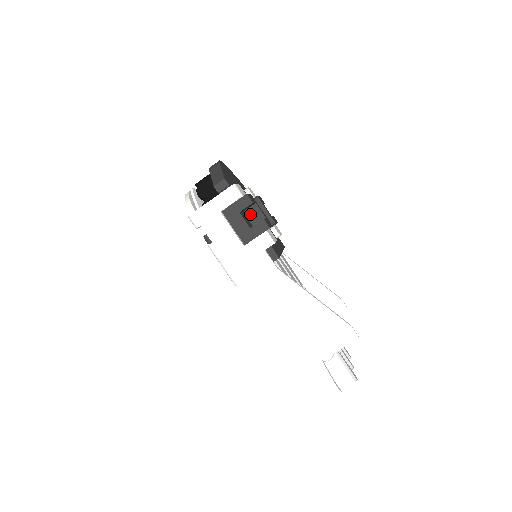
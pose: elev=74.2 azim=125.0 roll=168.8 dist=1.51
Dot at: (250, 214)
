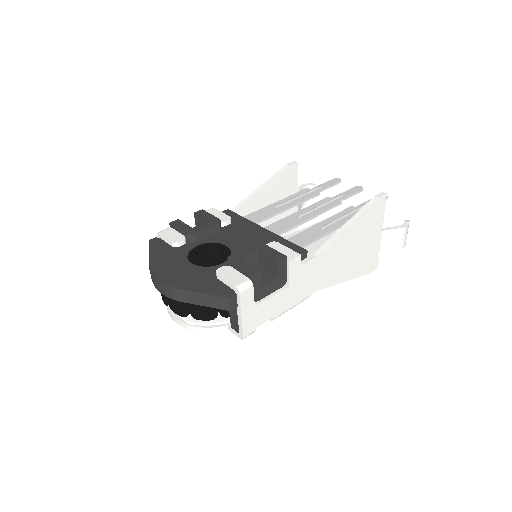
Dot at: occluded
